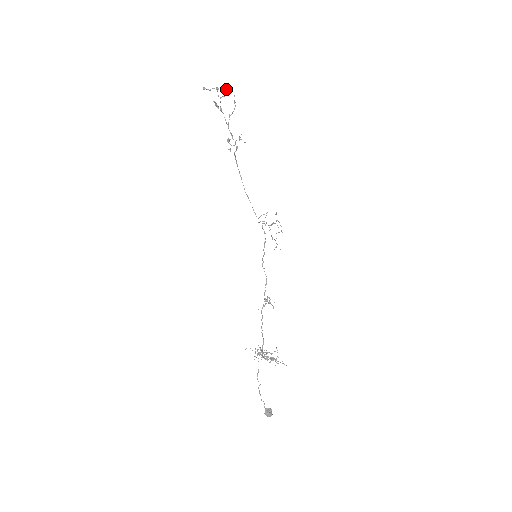
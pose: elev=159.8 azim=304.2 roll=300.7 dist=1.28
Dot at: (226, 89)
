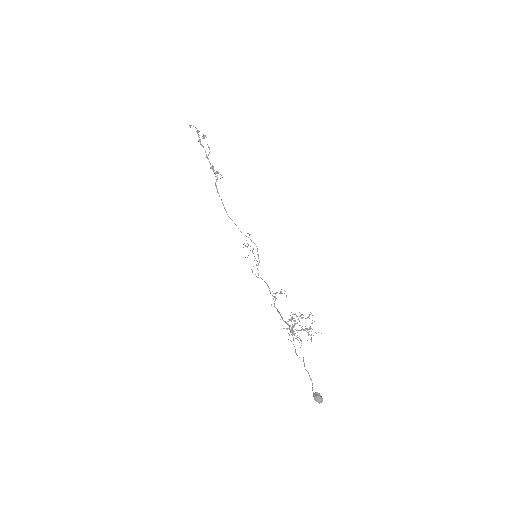
Dot at: occluded
